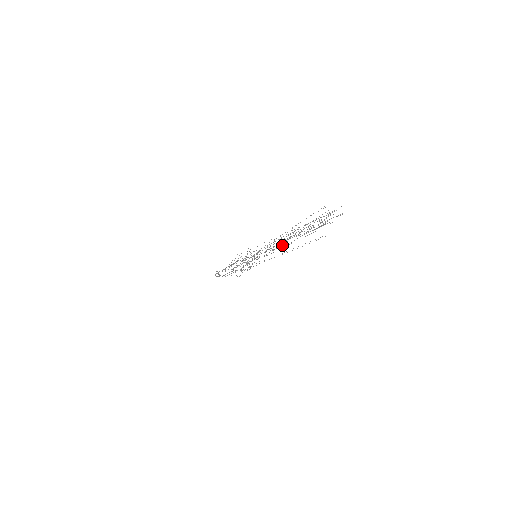
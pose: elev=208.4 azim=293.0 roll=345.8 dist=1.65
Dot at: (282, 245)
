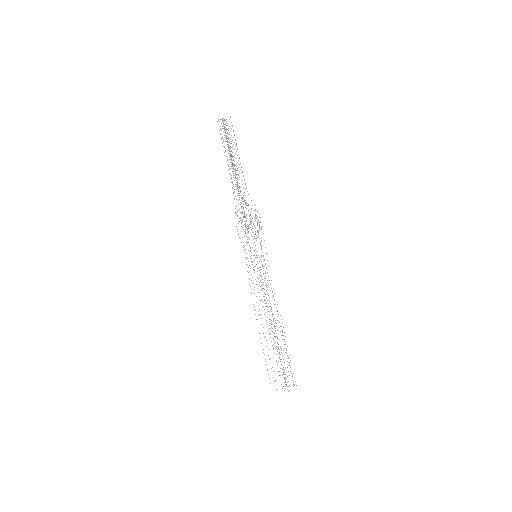
Dot at: (270, 306)
